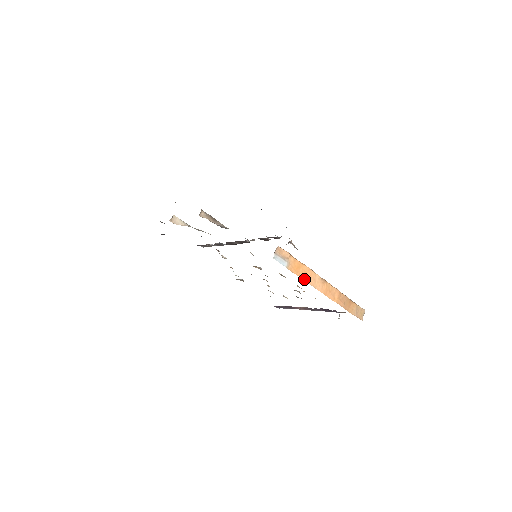
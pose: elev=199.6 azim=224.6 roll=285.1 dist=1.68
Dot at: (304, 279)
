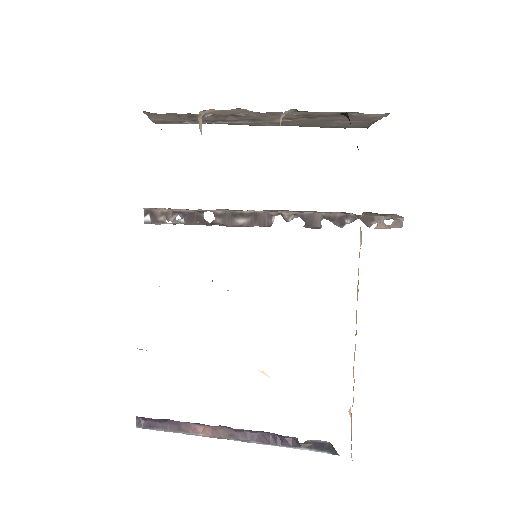
Dot at: occluded
